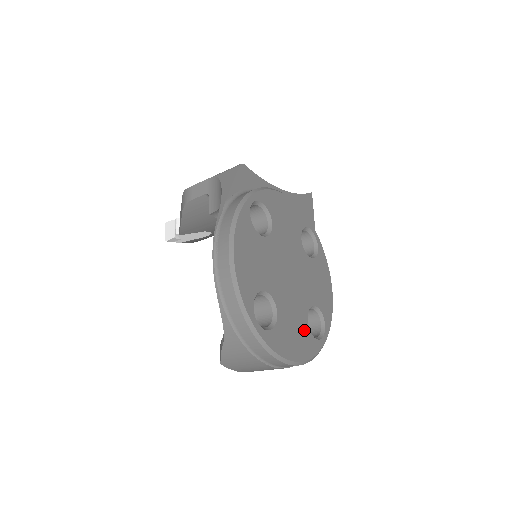
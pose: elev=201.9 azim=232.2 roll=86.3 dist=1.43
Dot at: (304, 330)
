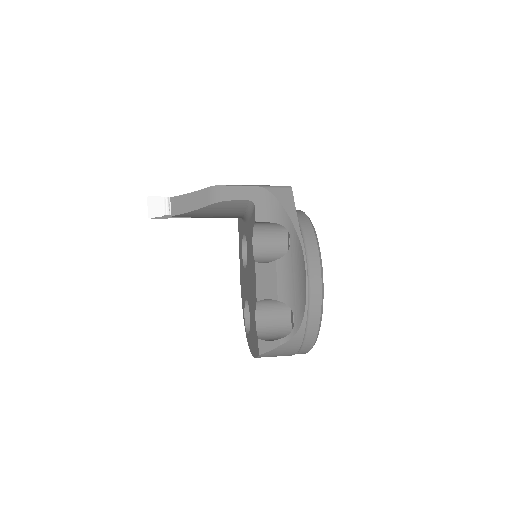
Dot at: occluded
